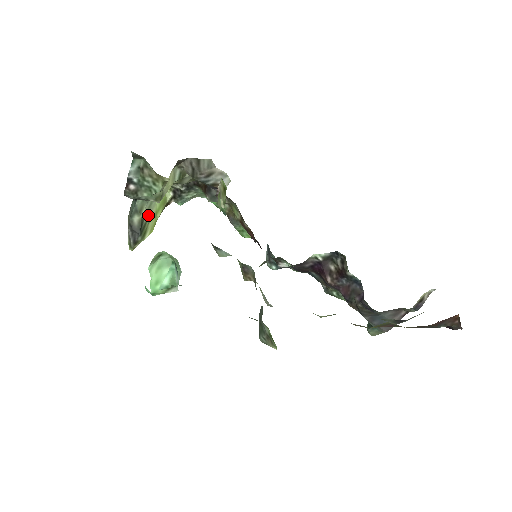
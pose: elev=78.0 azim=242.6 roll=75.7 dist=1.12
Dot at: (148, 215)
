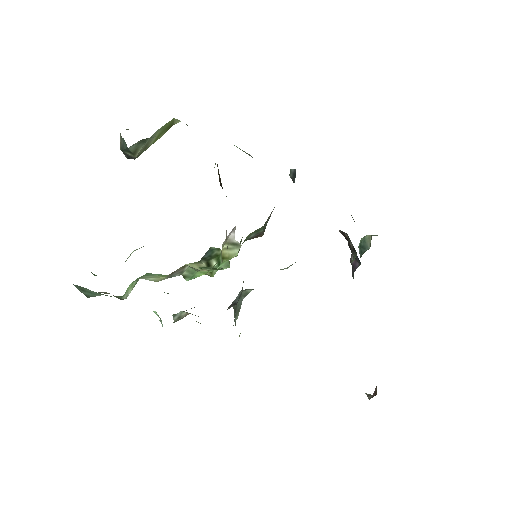
Dot at: (146, 147)
